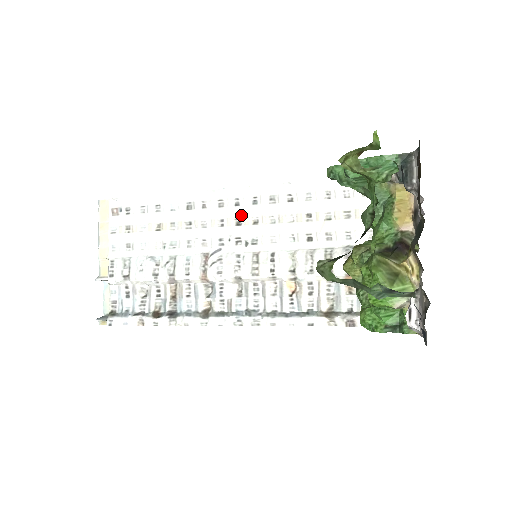
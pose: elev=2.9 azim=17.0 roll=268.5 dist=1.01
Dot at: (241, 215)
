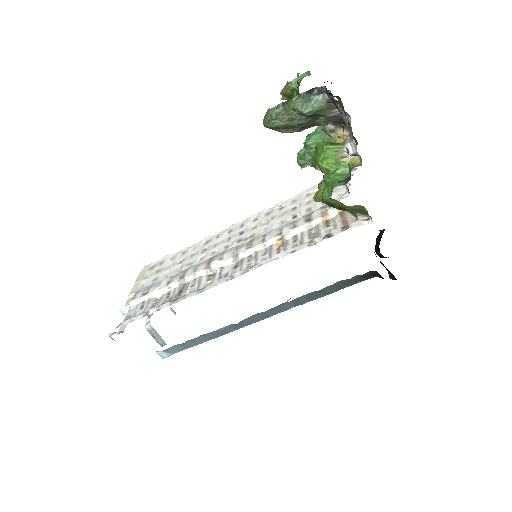
Dot at: (244, 229)
